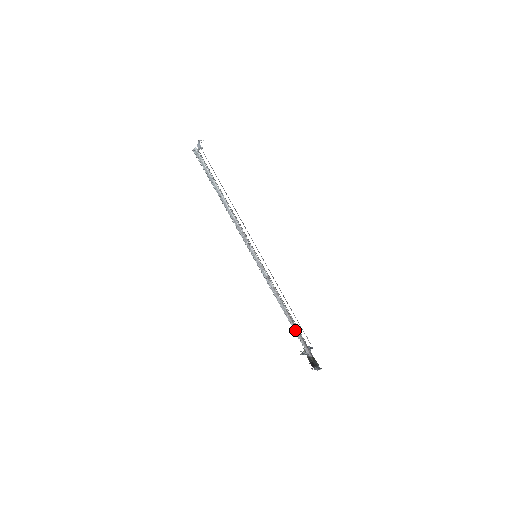
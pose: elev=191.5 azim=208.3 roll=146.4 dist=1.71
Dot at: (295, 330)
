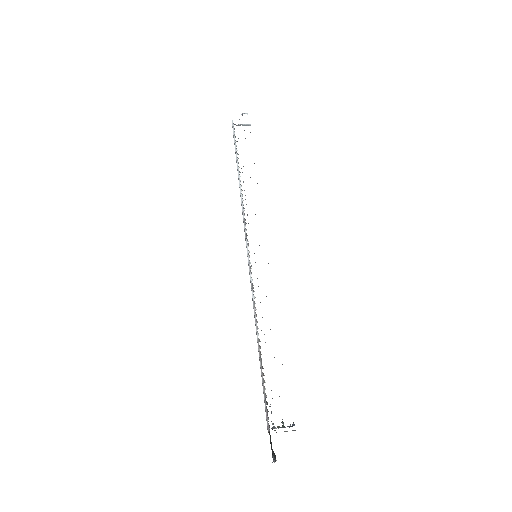
Dot at: (262, 377)
